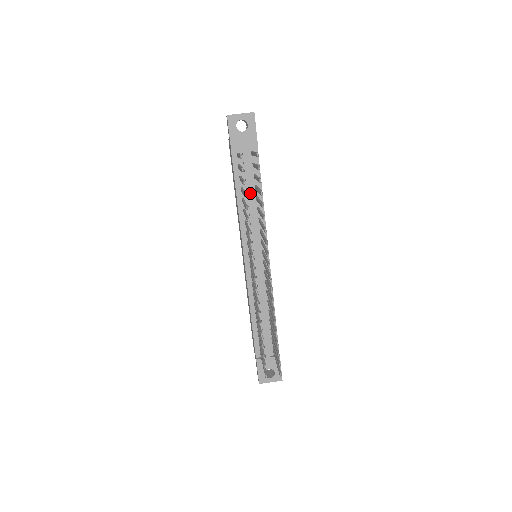
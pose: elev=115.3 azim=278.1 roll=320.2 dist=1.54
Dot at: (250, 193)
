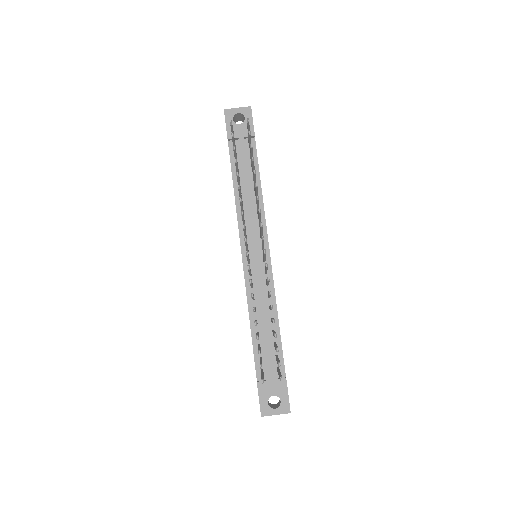
Dot at: (247, 183)
